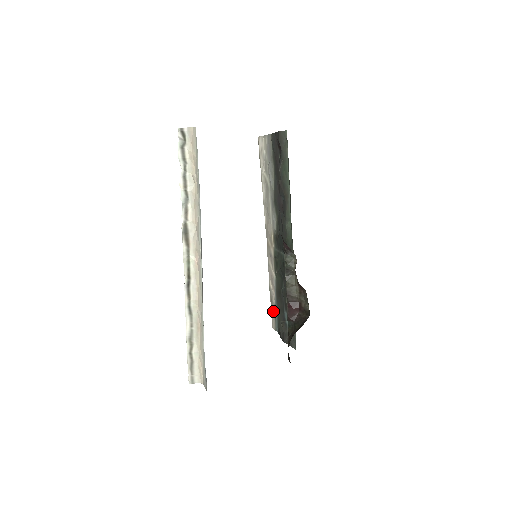
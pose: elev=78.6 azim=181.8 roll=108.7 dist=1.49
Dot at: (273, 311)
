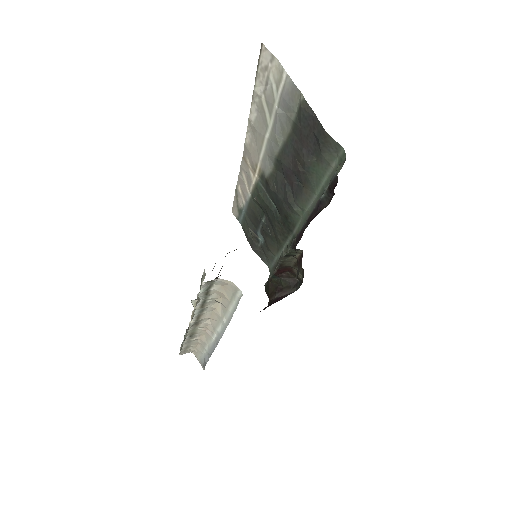
Dot at: (238, 208)
